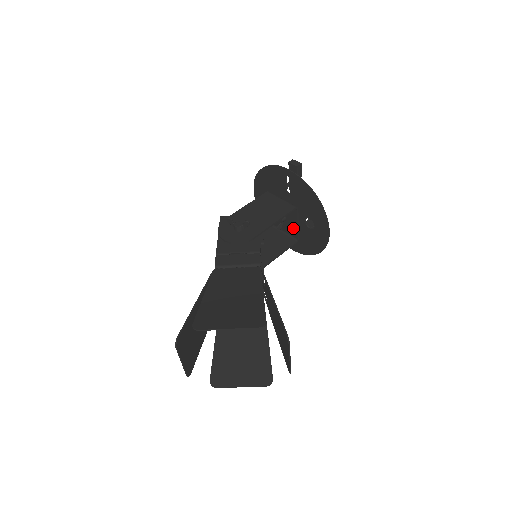
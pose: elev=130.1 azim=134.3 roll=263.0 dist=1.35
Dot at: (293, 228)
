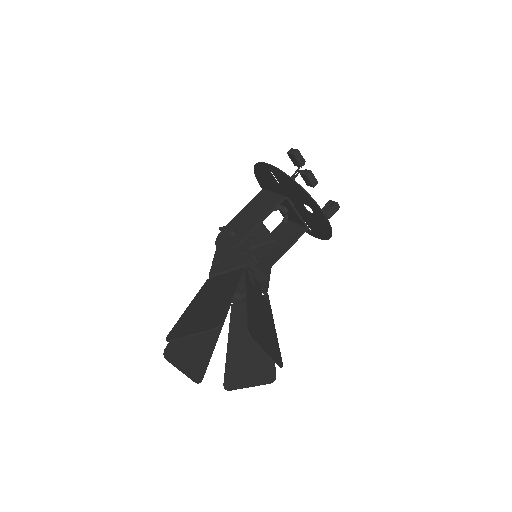
Dot at: (297, 218)
